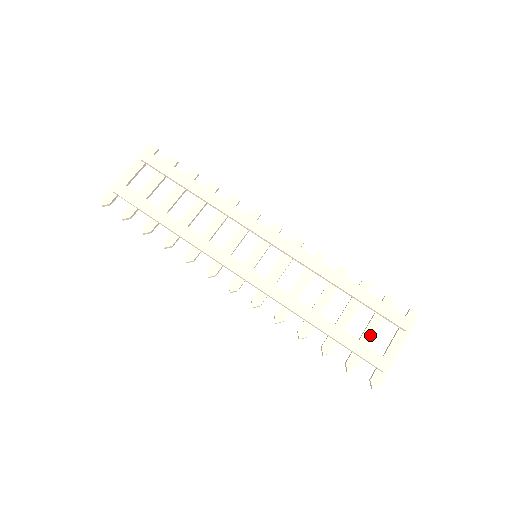
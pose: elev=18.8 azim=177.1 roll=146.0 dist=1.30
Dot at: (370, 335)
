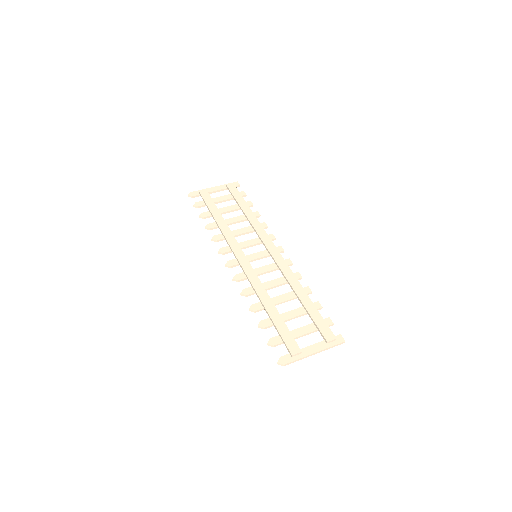
Dot at: (299, 333)
